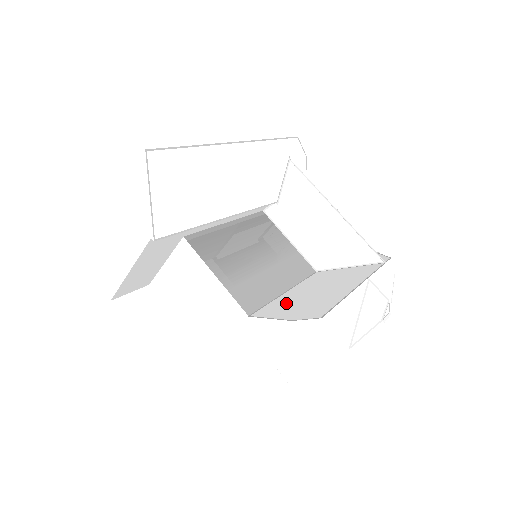
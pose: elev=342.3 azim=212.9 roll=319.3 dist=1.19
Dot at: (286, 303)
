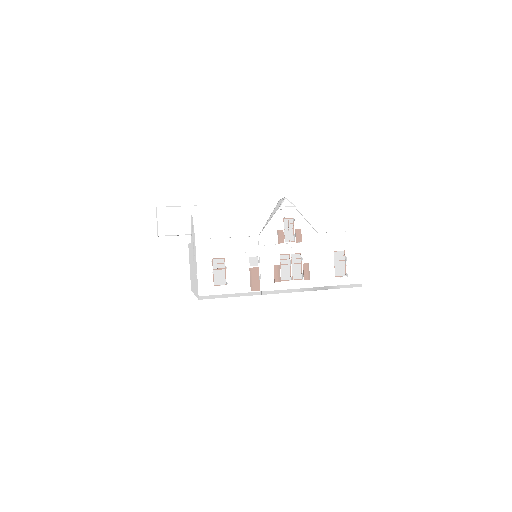
Dot at: occluded
